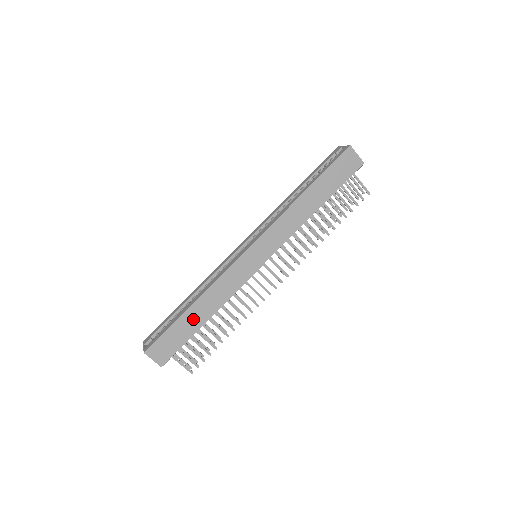
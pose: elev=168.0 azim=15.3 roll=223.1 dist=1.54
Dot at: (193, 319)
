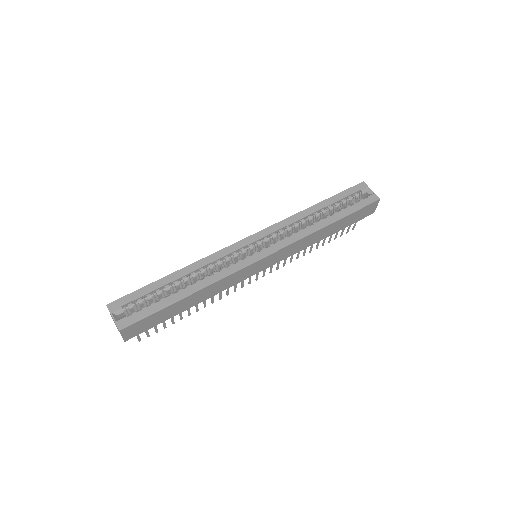
Dot at: (181, 306)
